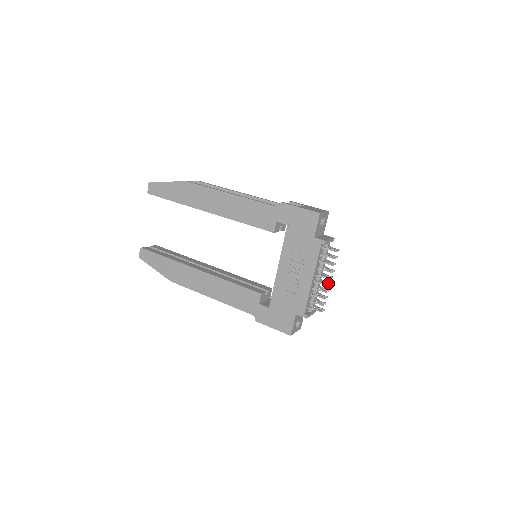
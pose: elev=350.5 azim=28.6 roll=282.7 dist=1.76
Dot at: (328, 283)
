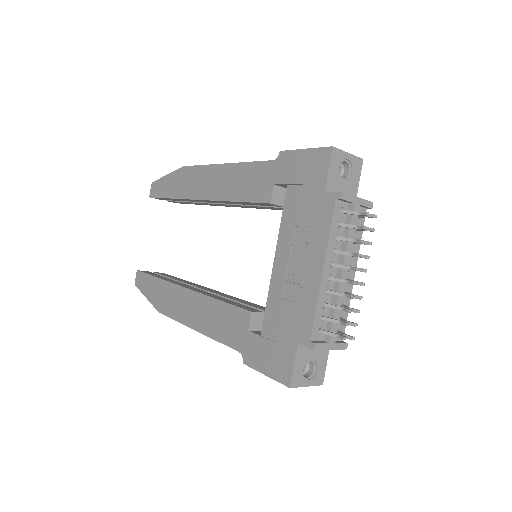
Dot at: (358, 282)
